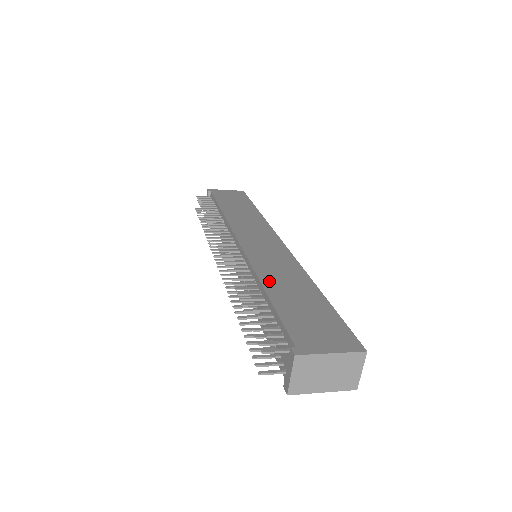
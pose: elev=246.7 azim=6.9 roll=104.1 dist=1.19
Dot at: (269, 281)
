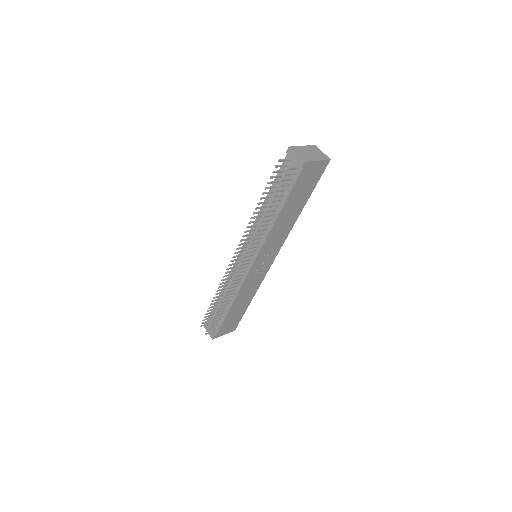
Dot at: occluded
